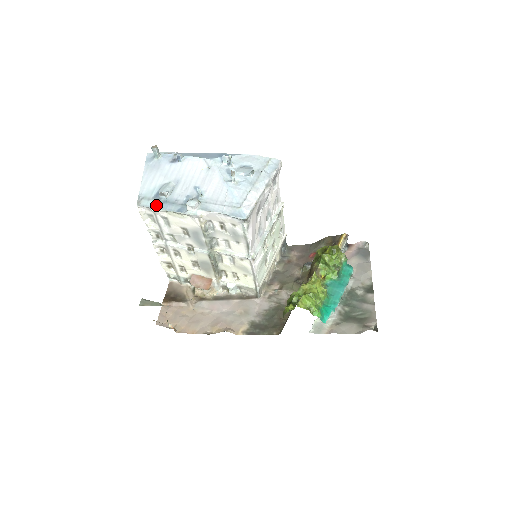
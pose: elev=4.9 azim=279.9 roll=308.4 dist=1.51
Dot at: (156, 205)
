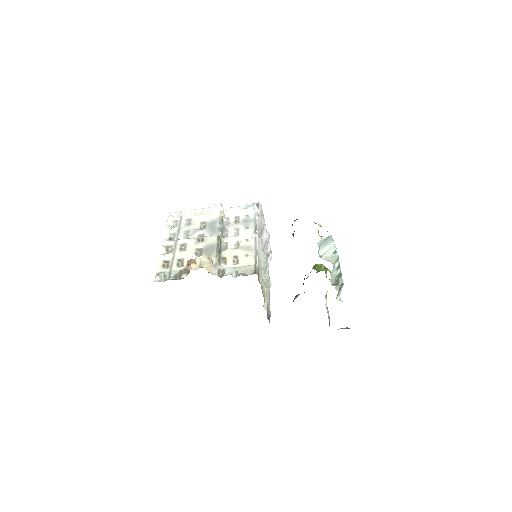
Dot at: (186, 212)
